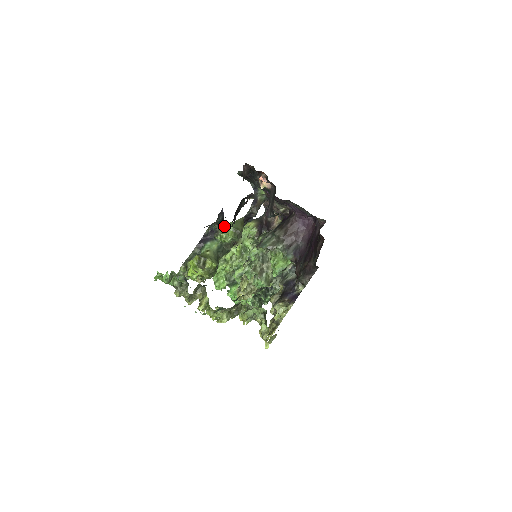
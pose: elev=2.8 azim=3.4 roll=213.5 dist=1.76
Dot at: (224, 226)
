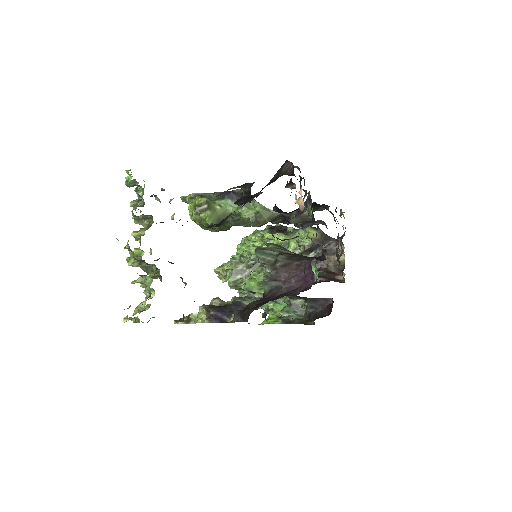
Dot at: (253, 201)
